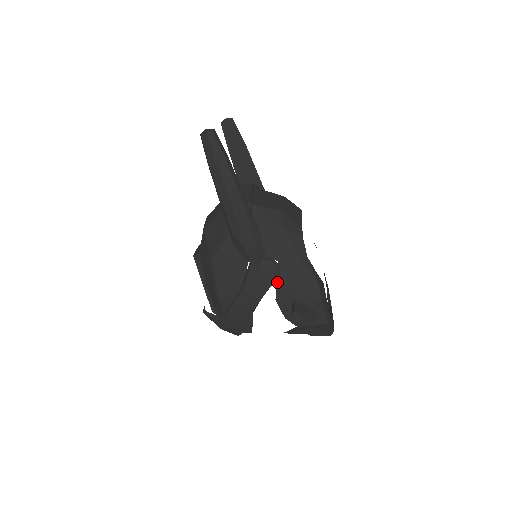
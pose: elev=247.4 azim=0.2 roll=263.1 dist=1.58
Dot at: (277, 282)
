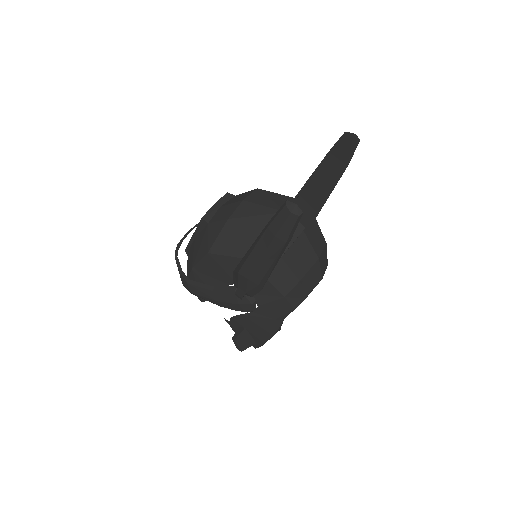
Dot at: (243, 314)
